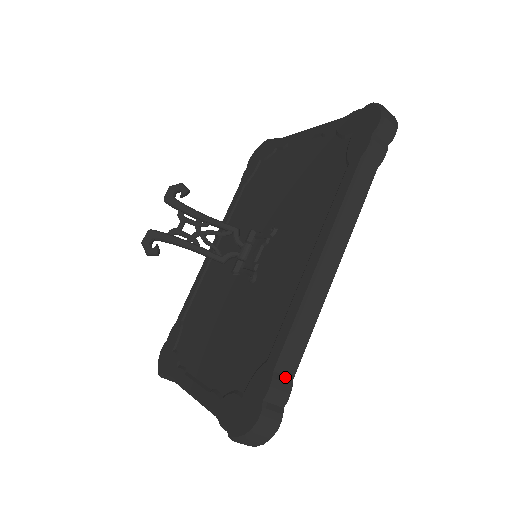
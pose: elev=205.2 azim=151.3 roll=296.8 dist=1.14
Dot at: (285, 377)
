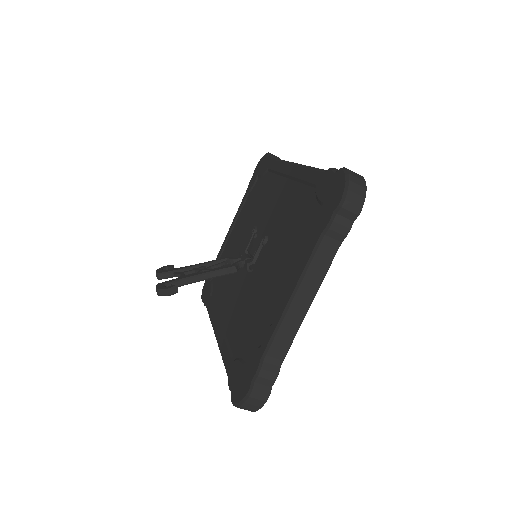
Dot at: occluded
